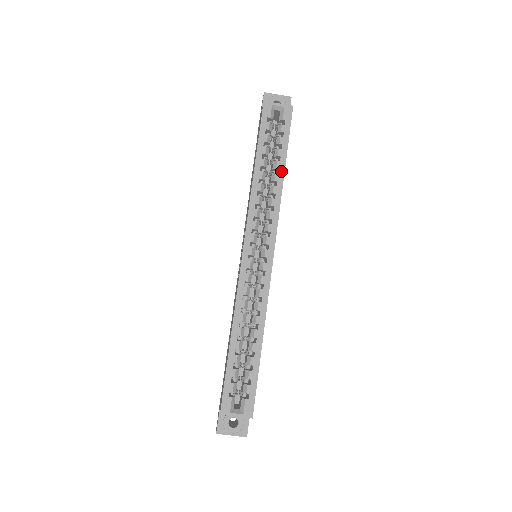
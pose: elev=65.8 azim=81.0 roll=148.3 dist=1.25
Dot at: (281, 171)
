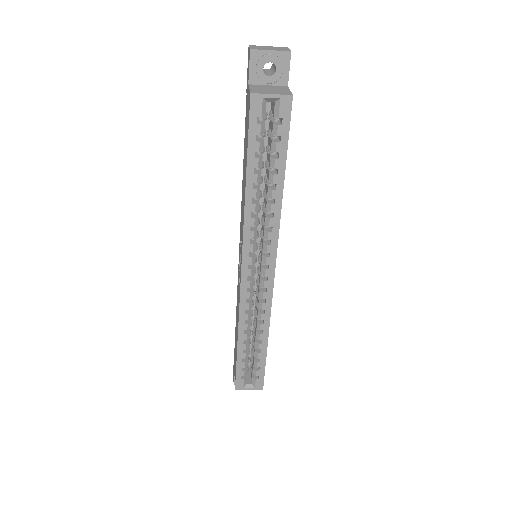
Dot at: (279, 186)
